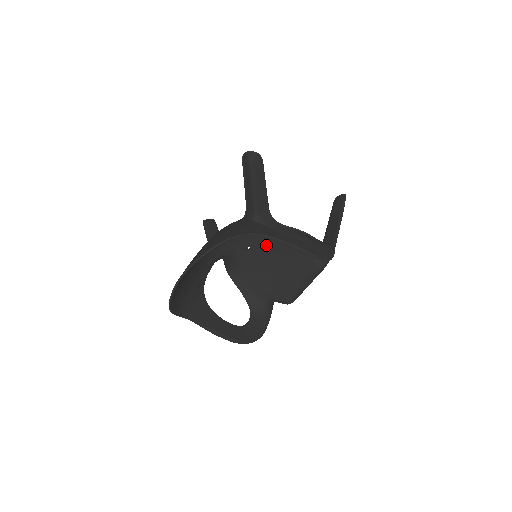
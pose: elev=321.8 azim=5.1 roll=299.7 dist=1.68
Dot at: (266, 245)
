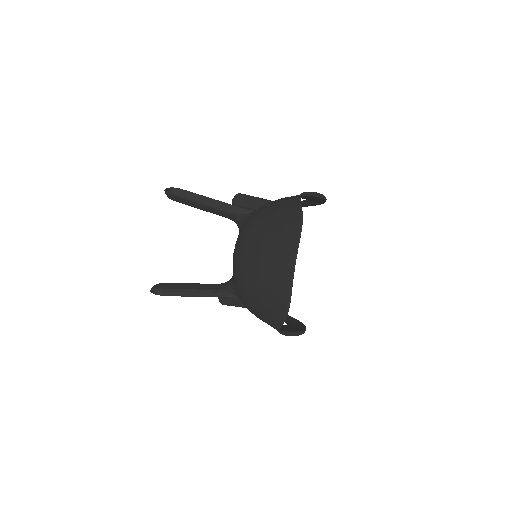
Dot at: occluded
